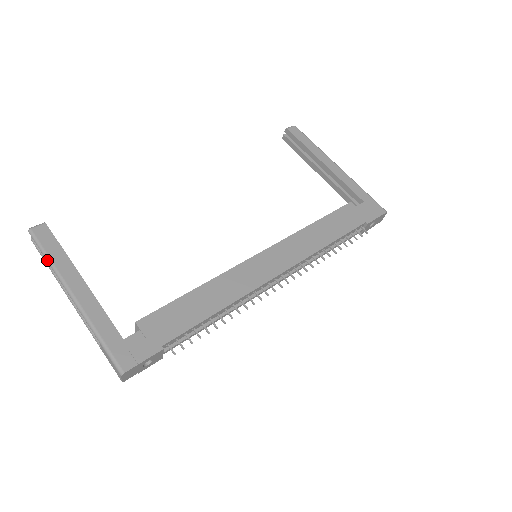
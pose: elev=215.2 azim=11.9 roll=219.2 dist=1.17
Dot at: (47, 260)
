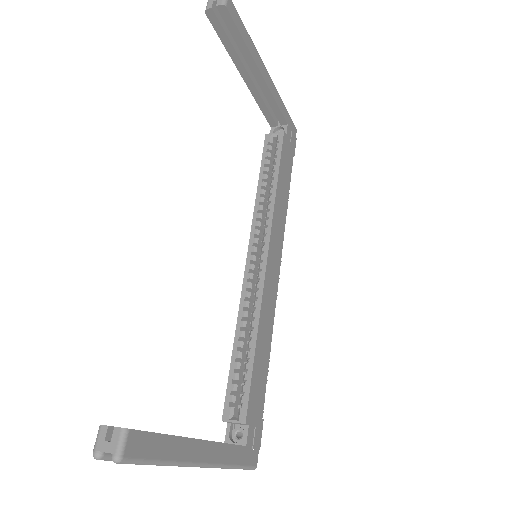
Dot at: occluded
